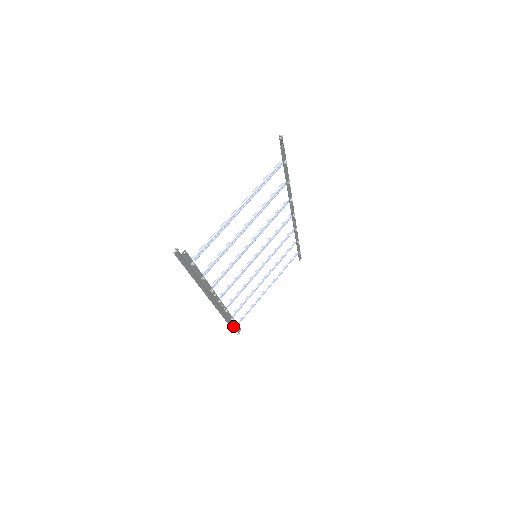
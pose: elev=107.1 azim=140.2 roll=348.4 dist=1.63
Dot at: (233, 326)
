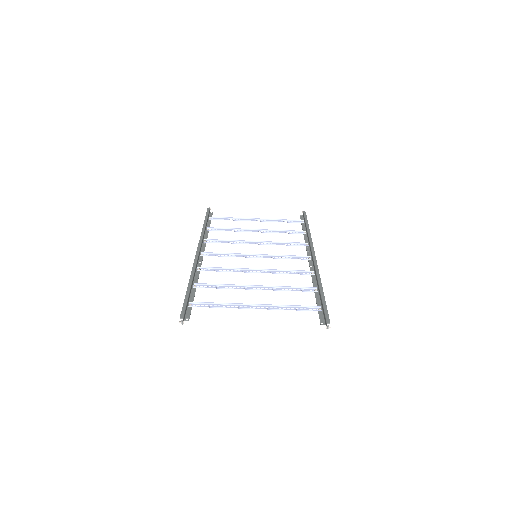
Dot at: (208, 216)
